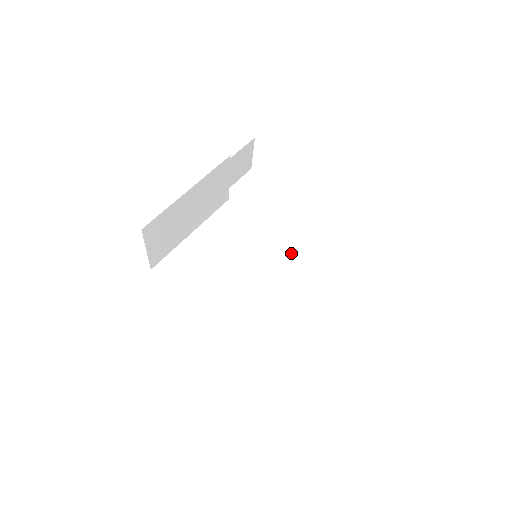
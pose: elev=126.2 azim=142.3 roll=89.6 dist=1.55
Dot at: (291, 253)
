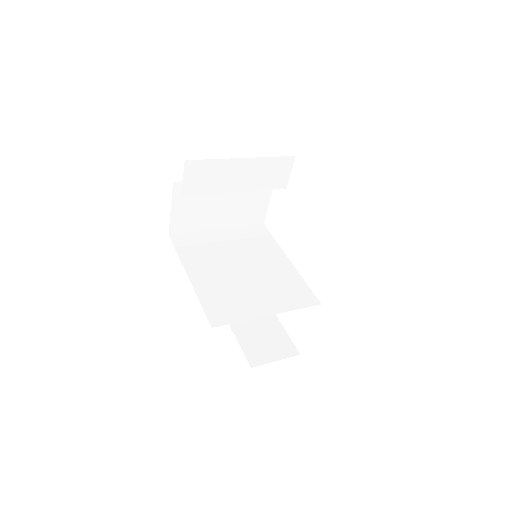
Dot at: (291, 277)
